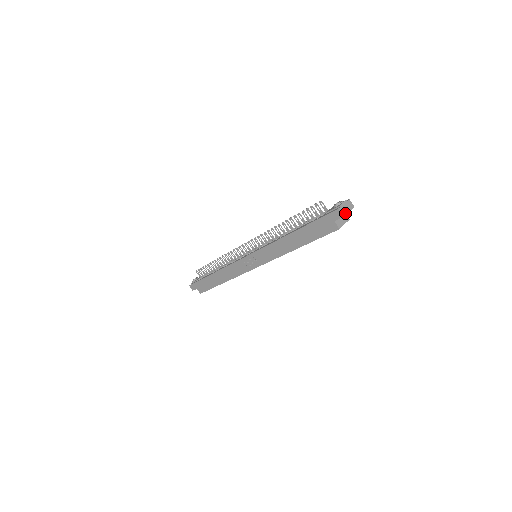
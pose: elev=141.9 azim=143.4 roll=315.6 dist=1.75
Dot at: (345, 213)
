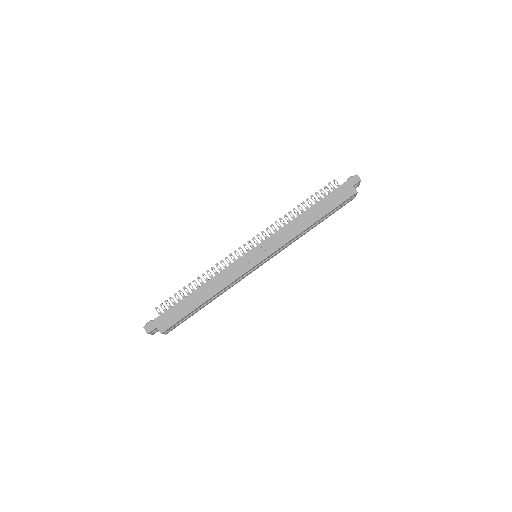
Dot at: (360, 180)
